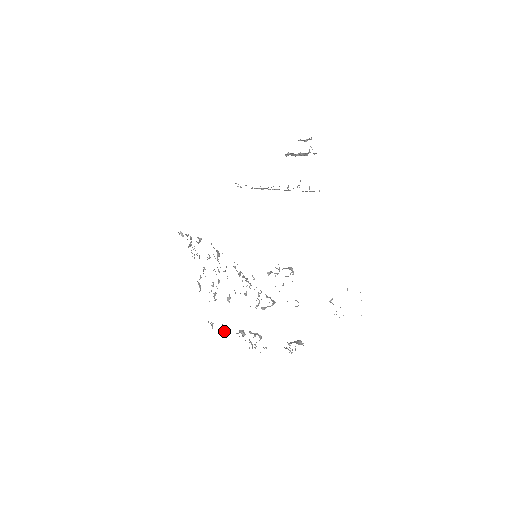
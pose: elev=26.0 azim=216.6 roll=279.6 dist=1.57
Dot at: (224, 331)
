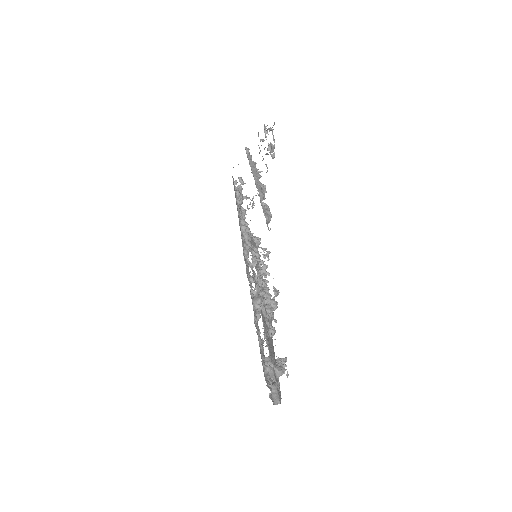
Dot at: occluded
